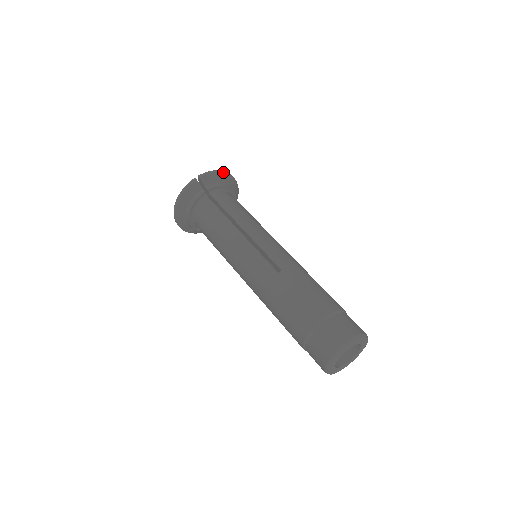
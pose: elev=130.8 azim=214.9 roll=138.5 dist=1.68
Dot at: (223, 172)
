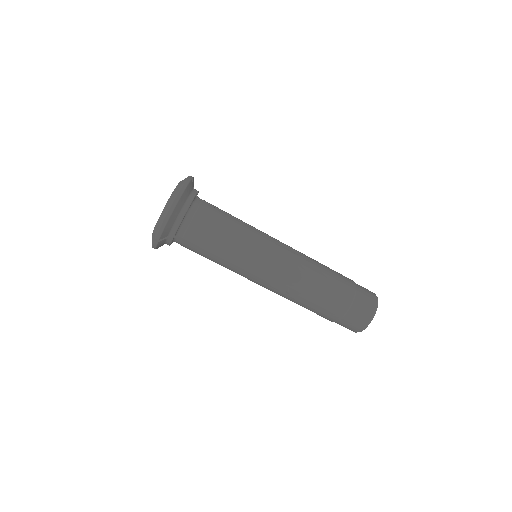
Dot at: (170, 215)
